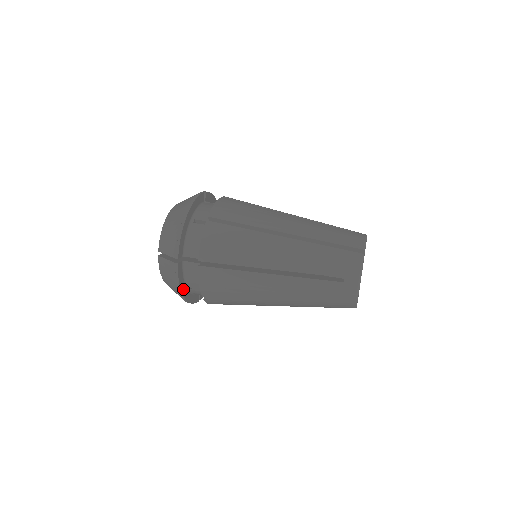
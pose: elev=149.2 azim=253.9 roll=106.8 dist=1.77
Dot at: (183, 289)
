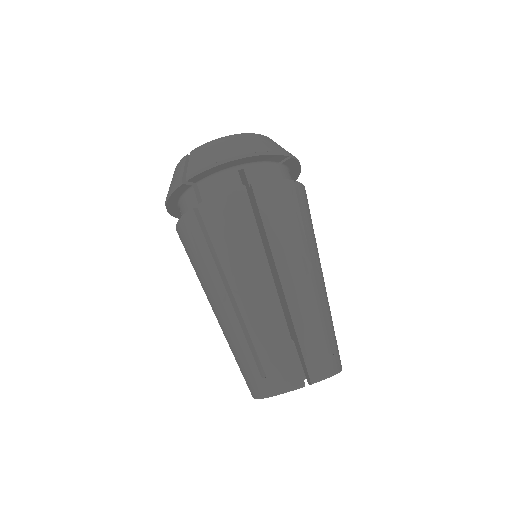
Dot at: occluded
